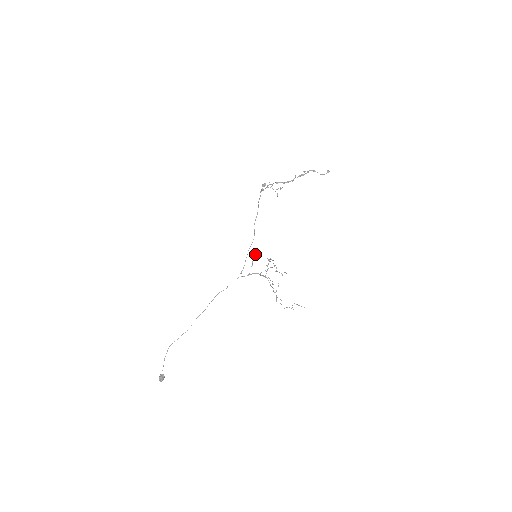
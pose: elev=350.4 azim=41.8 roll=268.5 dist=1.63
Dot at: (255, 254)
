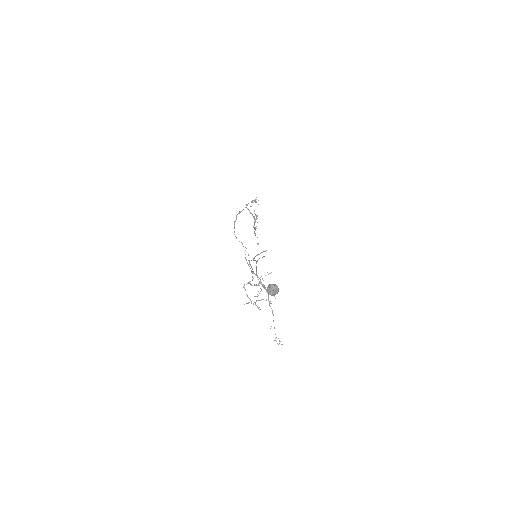
Dot at: occluded
